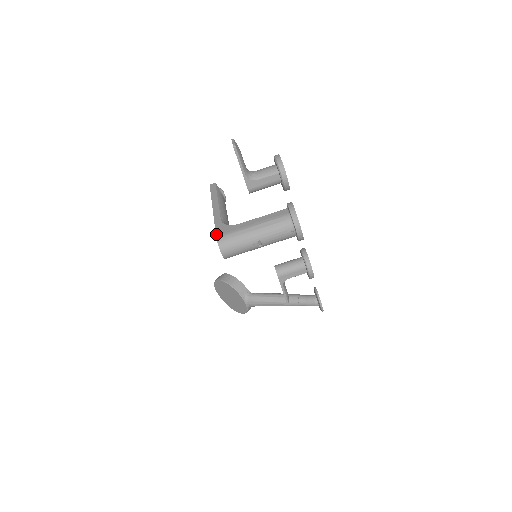
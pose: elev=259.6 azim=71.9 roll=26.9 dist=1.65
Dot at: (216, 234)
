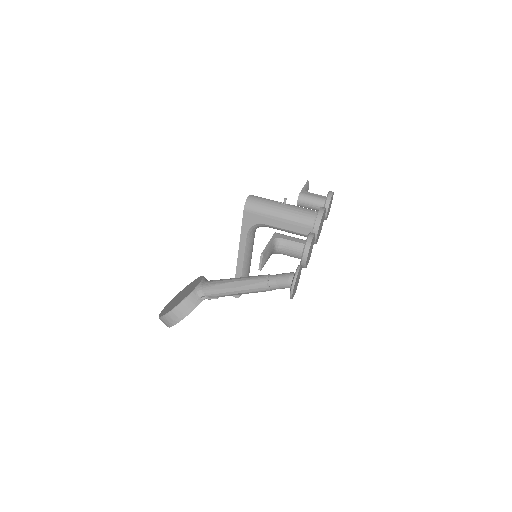
Dot at: occluded
